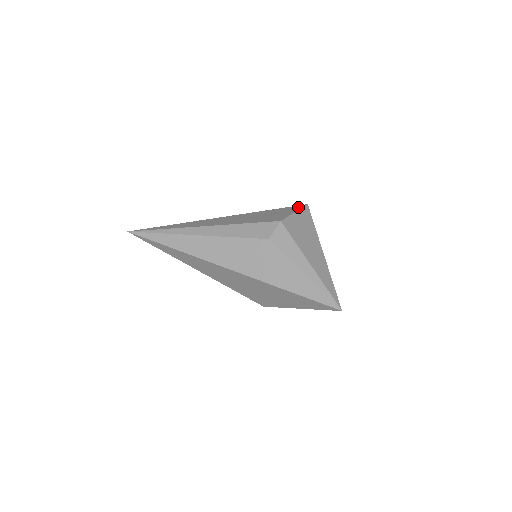
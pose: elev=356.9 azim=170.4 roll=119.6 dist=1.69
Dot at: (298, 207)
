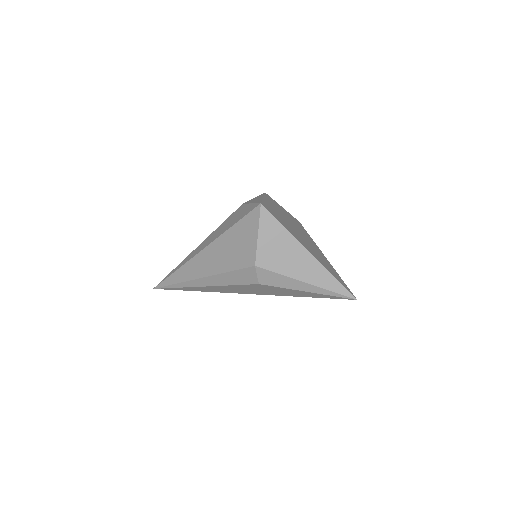
Dot at: (255, 217)
